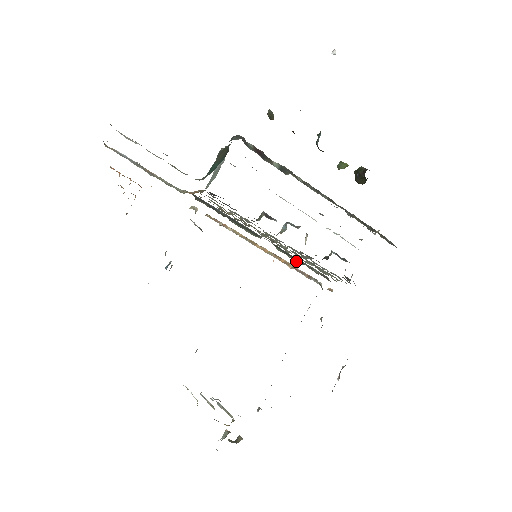
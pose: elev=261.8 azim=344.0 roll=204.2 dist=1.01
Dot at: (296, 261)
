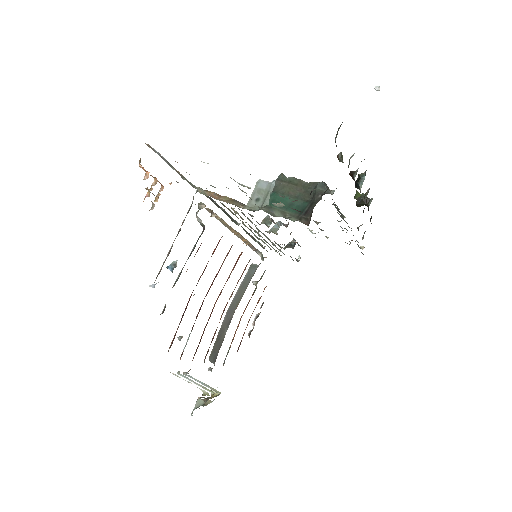
Dot at: (254, 240)
